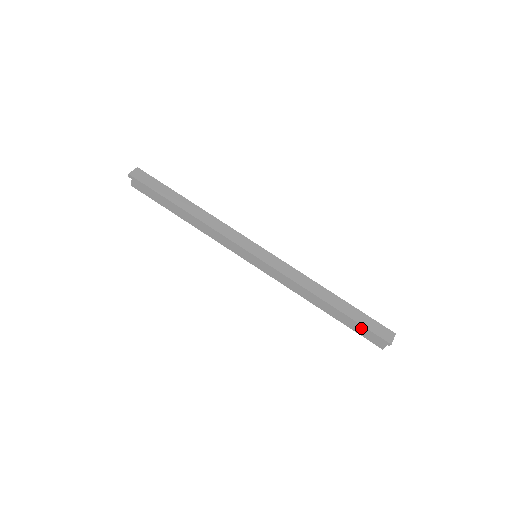
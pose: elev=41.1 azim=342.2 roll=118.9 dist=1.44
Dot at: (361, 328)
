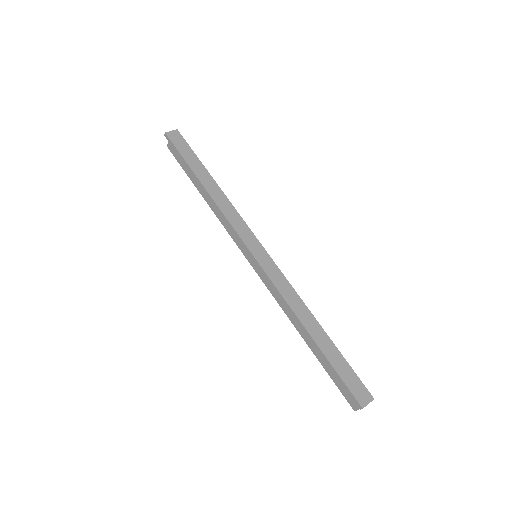
Dot at: occluded
